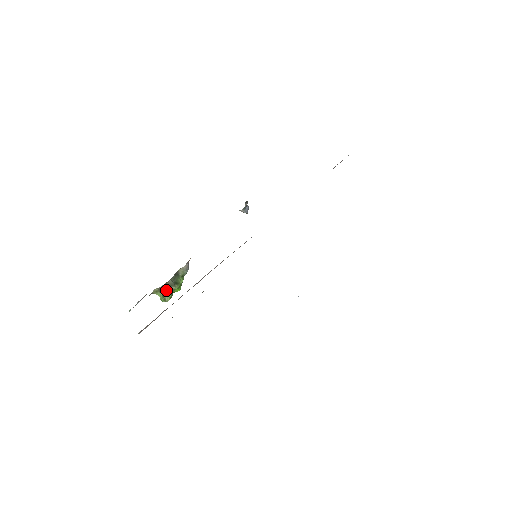
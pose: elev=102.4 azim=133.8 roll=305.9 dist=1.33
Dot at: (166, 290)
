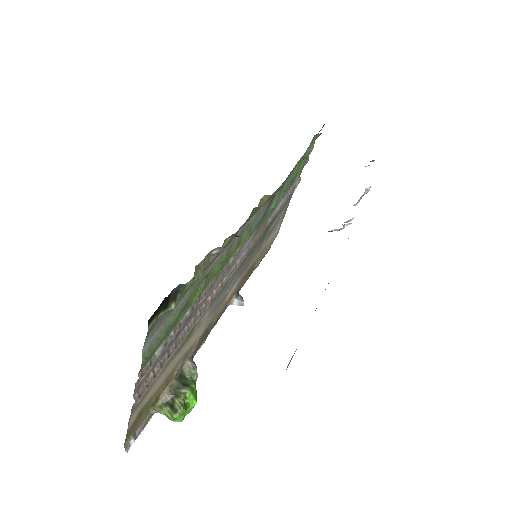
Dot at: (173, 398)
